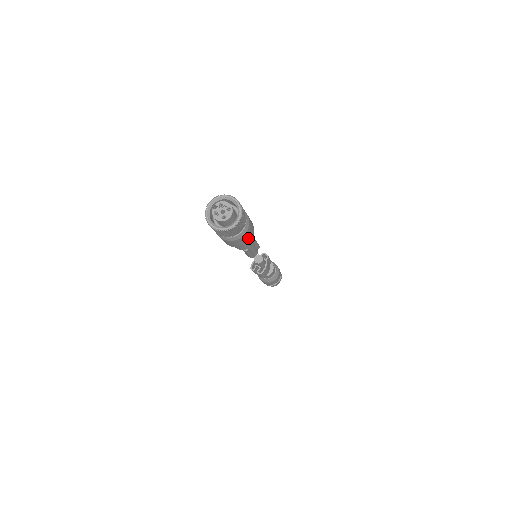
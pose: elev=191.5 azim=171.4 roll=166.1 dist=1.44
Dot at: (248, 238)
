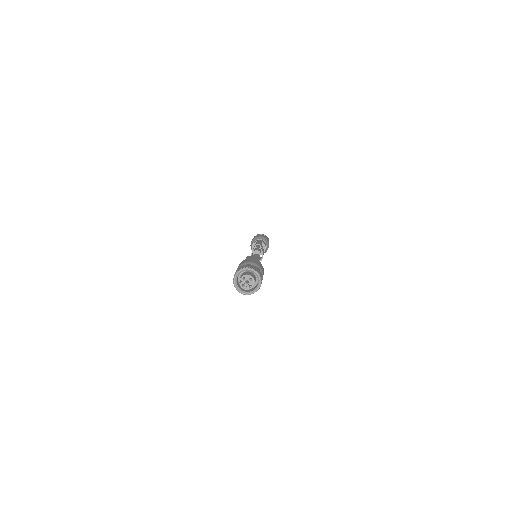
Dot at: occluded
